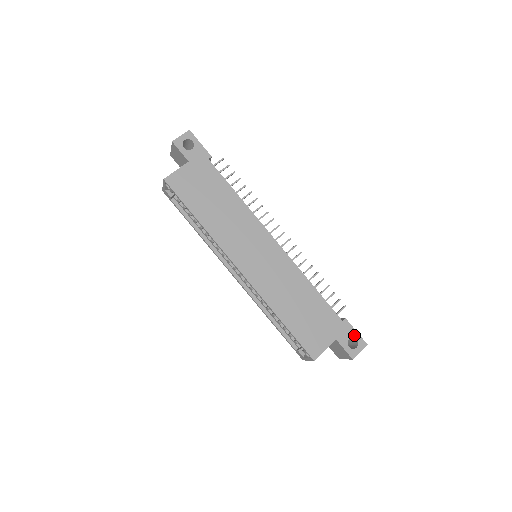
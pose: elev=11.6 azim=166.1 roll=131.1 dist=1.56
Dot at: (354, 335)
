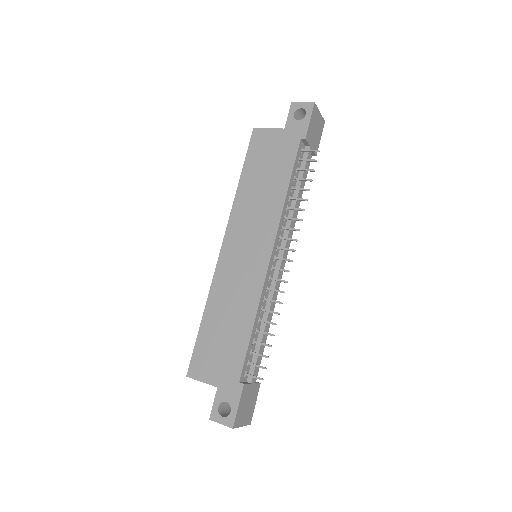
Dot at: (233, 406)
